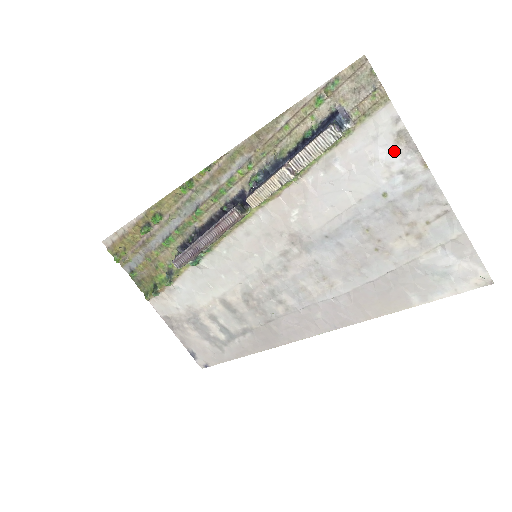
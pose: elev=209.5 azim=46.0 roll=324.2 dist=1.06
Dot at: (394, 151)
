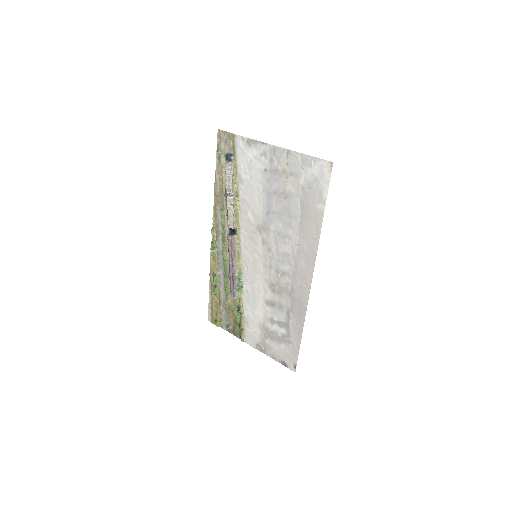
Dot at: (252, 150)
